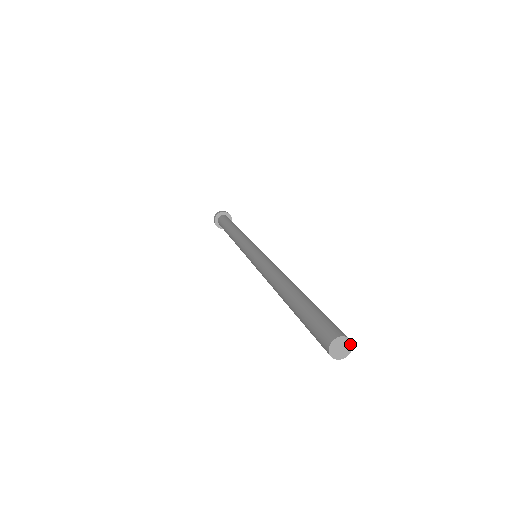
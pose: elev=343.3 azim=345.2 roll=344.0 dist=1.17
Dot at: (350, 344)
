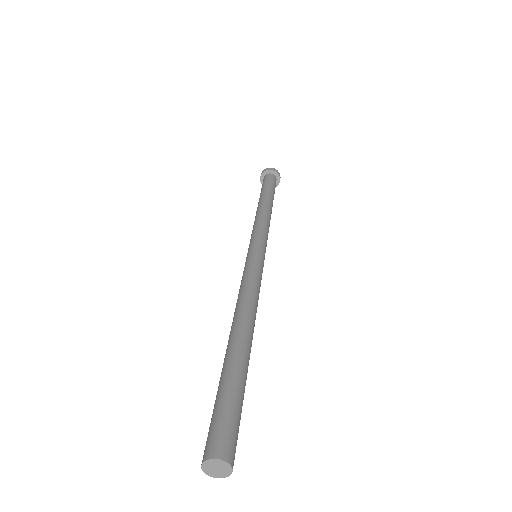
Dot at: (230, 469)
